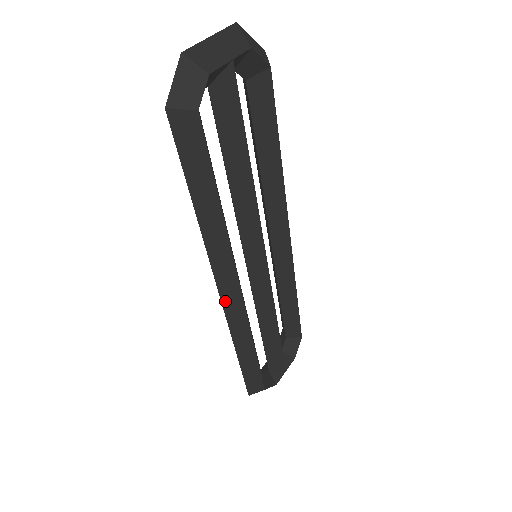
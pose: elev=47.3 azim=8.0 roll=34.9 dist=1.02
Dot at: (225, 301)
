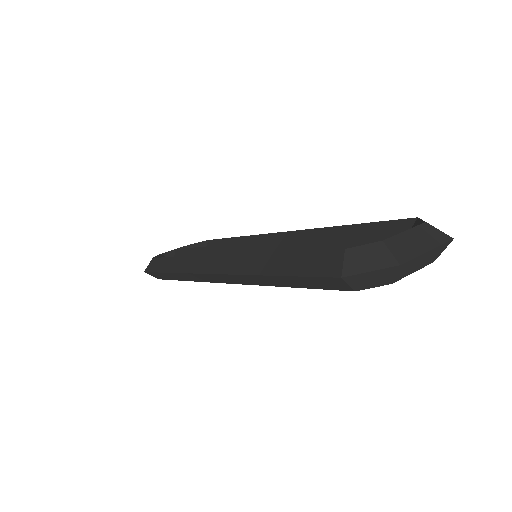
Dot at: (206, 275)
